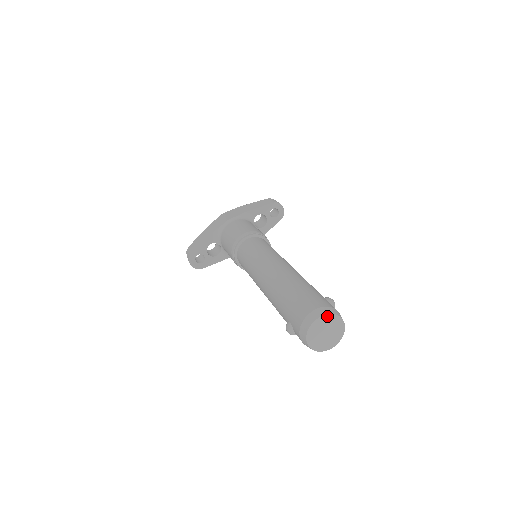
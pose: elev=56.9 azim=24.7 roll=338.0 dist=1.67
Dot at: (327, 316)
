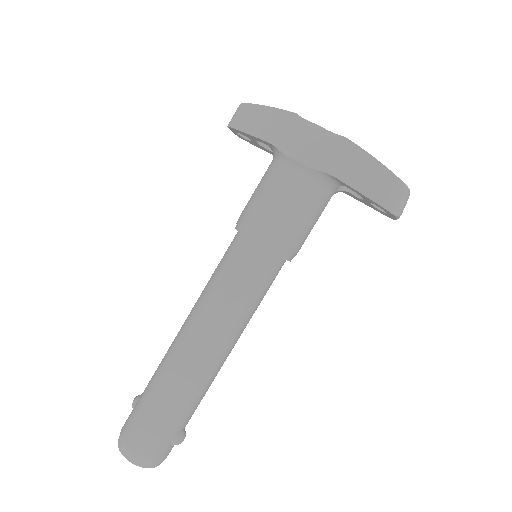
Dot at: (135, 463)
